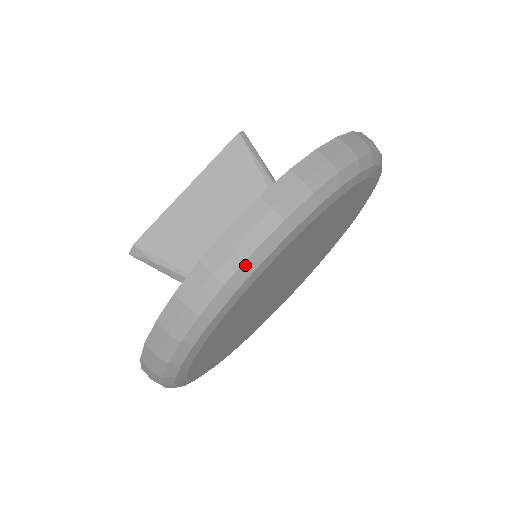
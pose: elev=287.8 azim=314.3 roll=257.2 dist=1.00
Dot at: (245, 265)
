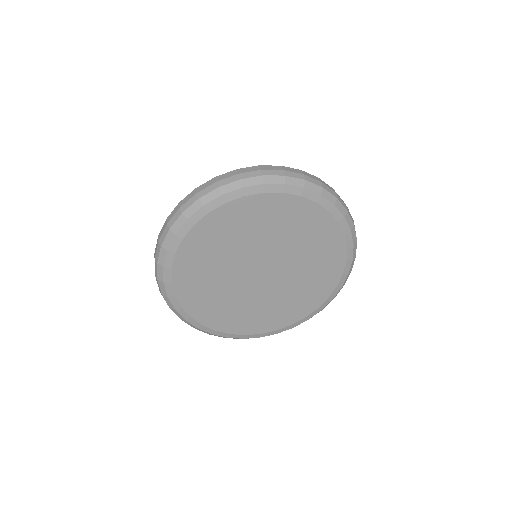
Dot at: (233, 184)
